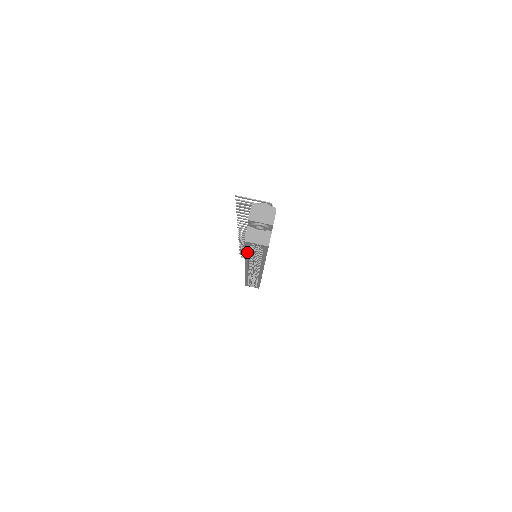
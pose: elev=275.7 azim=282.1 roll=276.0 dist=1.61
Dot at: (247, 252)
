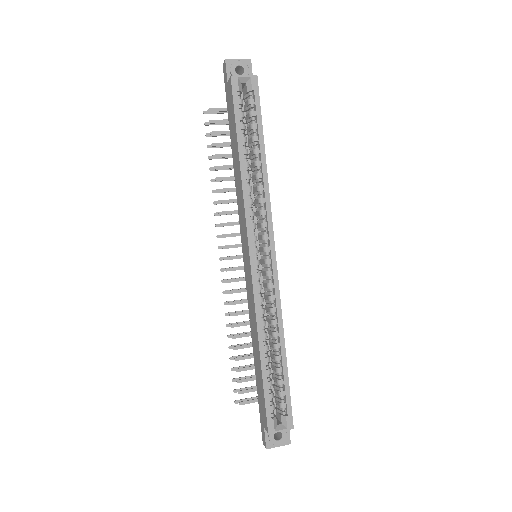
Dot at: (239, 132)
